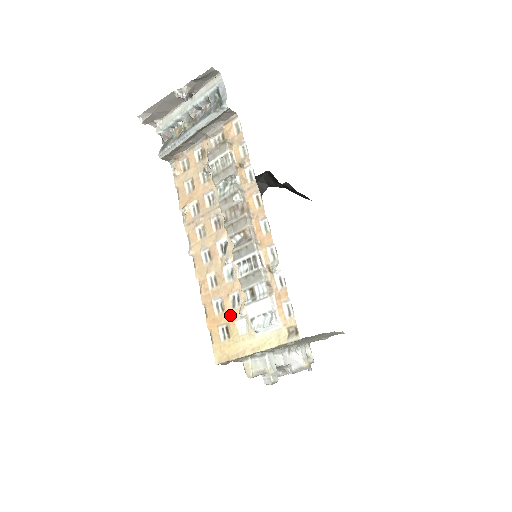
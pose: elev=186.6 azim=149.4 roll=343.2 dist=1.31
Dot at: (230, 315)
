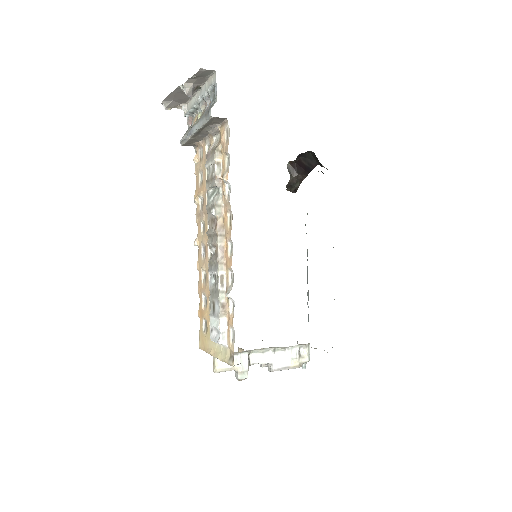
Dot at: (208, 314)
